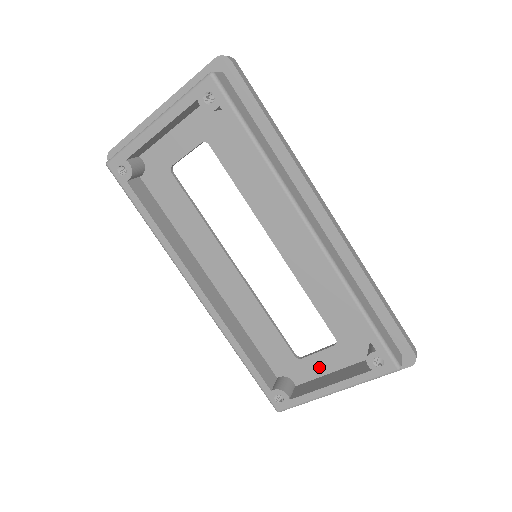
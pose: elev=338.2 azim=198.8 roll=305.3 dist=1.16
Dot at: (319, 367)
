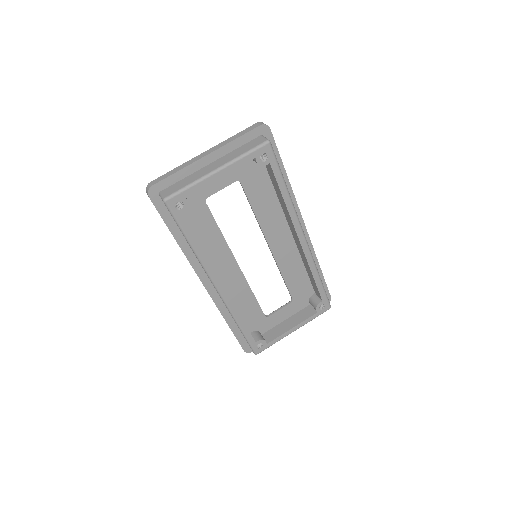
Dot at: (279, 319)
